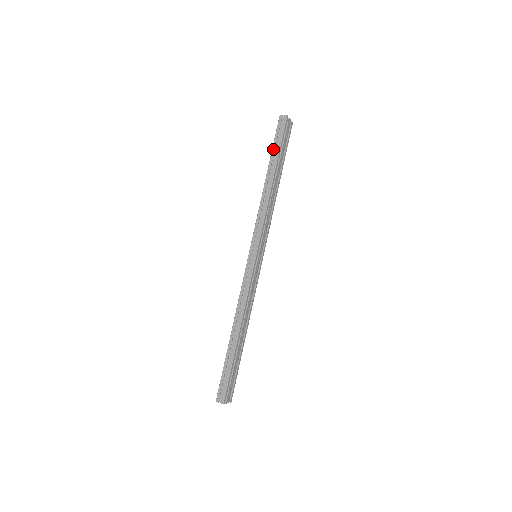
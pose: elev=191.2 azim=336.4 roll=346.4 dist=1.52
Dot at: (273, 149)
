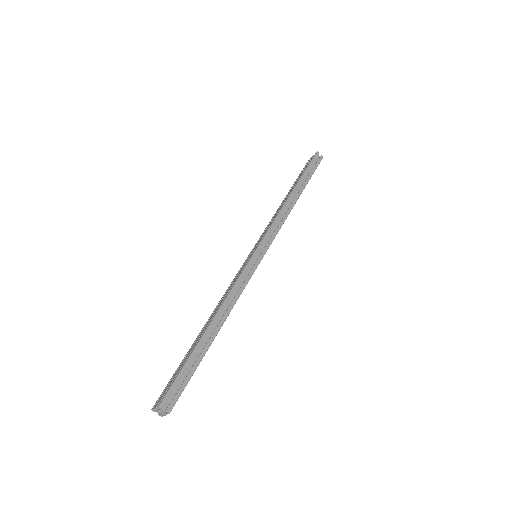
Dot at: (305, 173)
